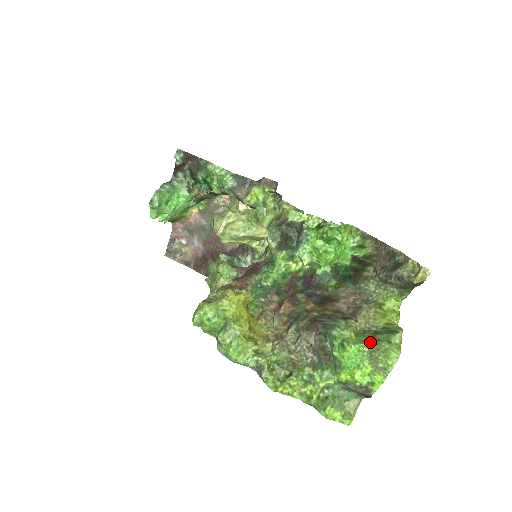
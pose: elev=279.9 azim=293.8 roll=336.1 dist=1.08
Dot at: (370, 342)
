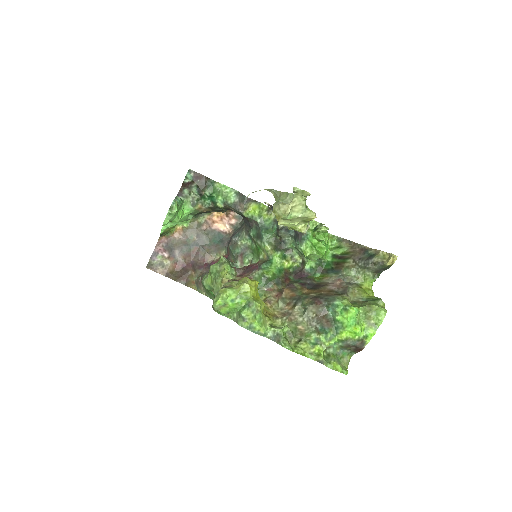
Dot at: (364, 306)
